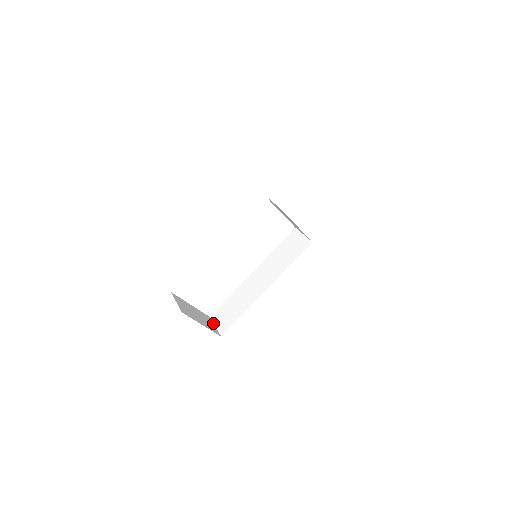
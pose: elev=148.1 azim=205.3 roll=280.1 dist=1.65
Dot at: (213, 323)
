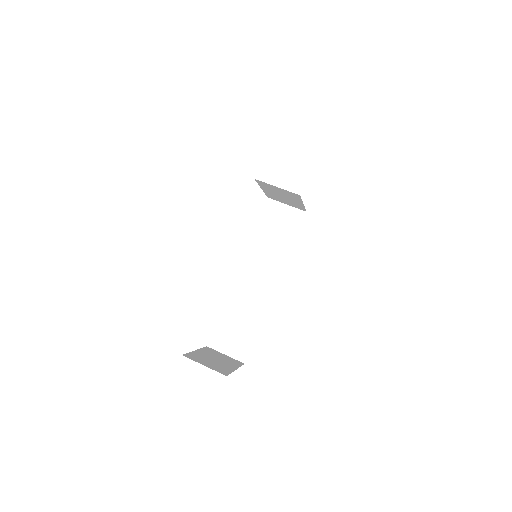
Dot at: (220, 352)
